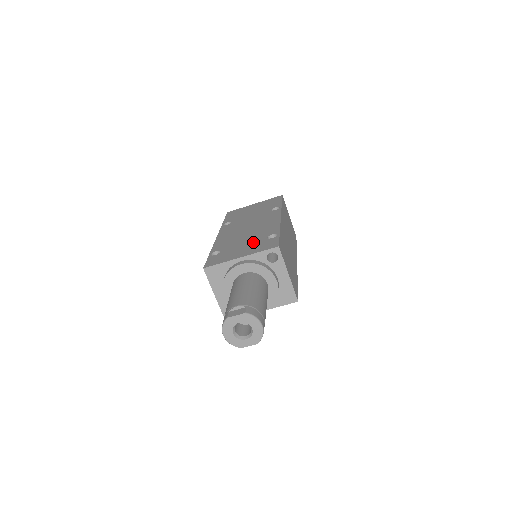
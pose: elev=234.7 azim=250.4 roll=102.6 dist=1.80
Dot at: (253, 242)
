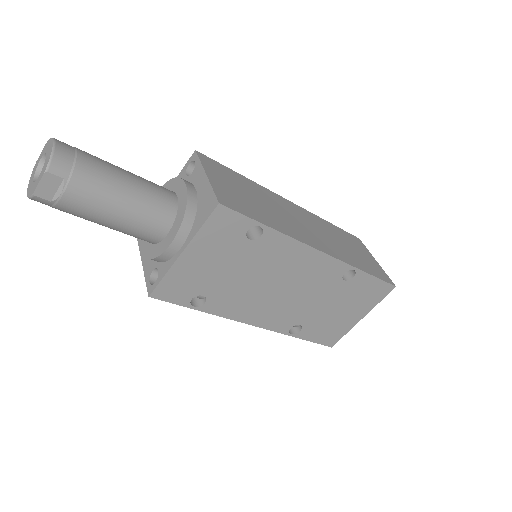
Dot at: occluded
